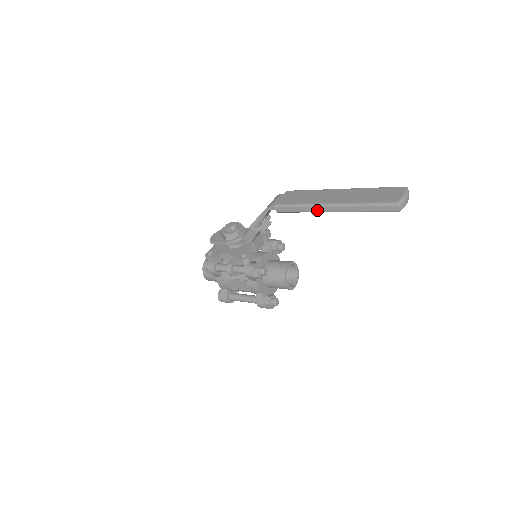
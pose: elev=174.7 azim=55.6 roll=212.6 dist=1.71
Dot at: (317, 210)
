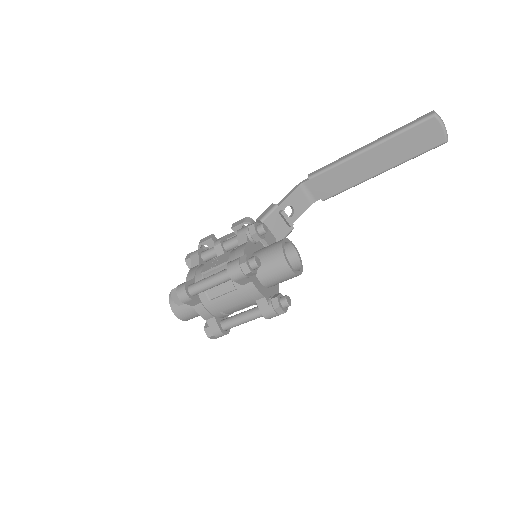
Dot at: (352, 154)
